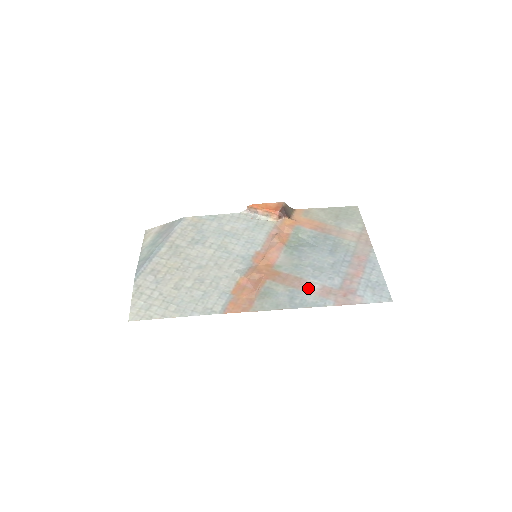
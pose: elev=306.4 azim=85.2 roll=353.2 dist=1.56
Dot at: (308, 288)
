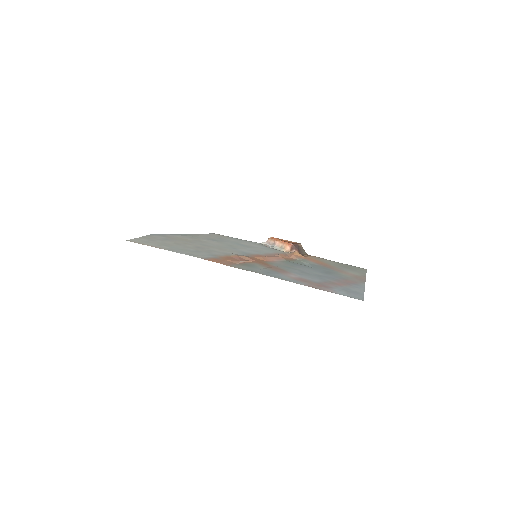
Dot at: (288, 274)
